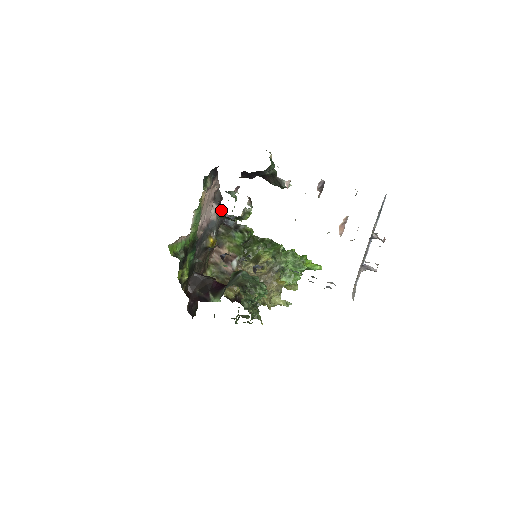
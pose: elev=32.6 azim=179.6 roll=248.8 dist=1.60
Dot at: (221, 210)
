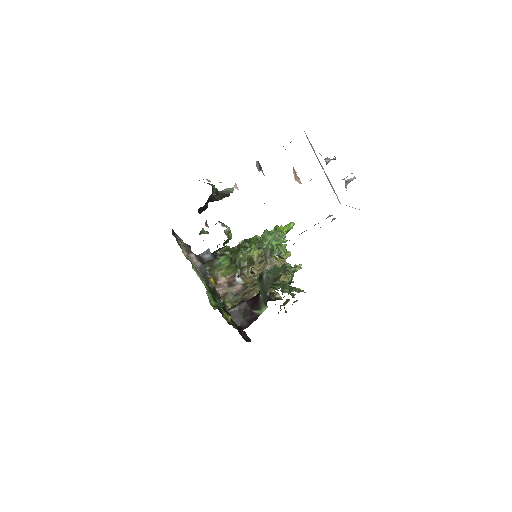
Dot at: (195, 255)
